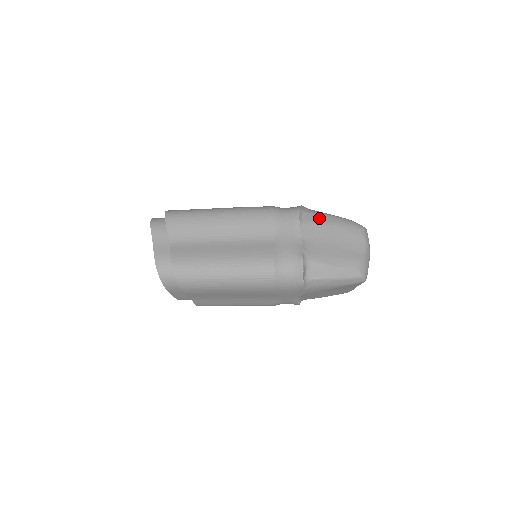
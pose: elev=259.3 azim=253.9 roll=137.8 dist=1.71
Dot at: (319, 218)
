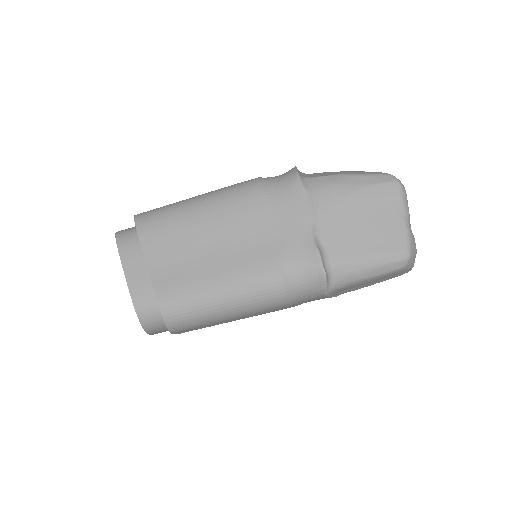
Dot at: occluded
